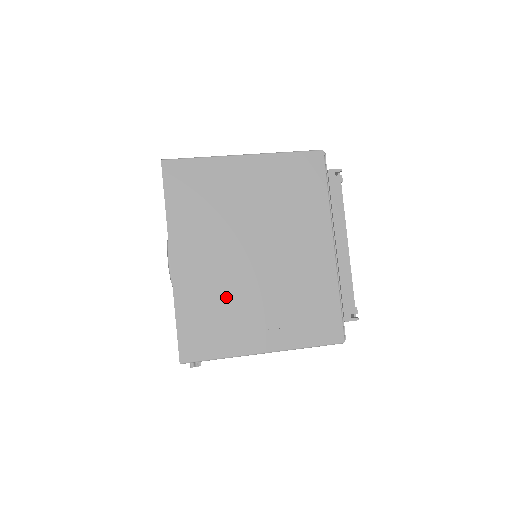
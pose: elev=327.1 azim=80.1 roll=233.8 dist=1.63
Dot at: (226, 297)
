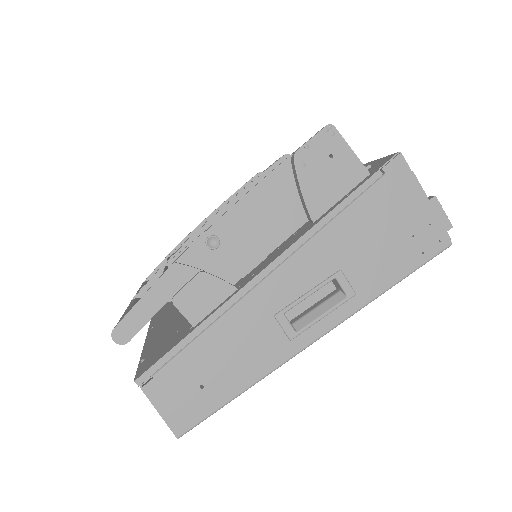
Dot at: occluded
